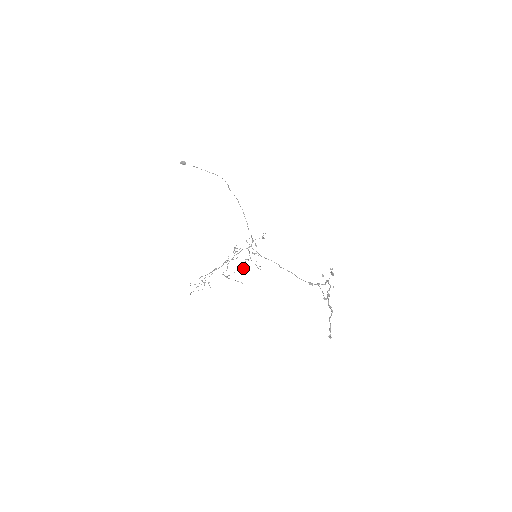
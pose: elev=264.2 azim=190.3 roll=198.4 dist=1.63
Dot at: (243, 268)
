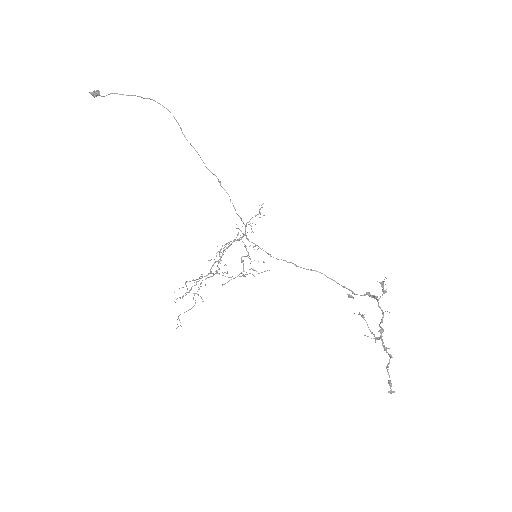
Dot at: occluded
